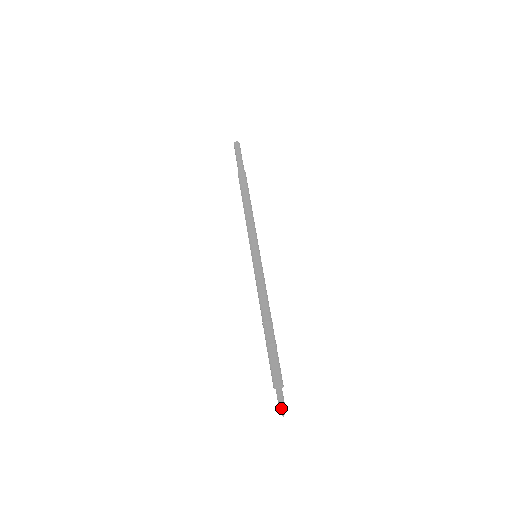
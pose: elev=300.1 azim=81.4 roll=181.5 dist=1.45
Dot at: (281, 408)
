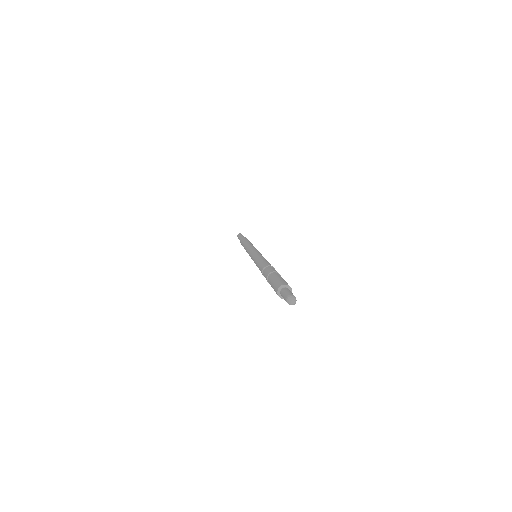
Dot at: (289, 295)
